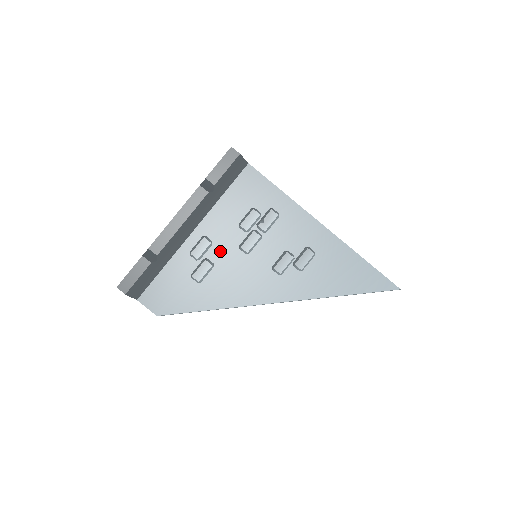
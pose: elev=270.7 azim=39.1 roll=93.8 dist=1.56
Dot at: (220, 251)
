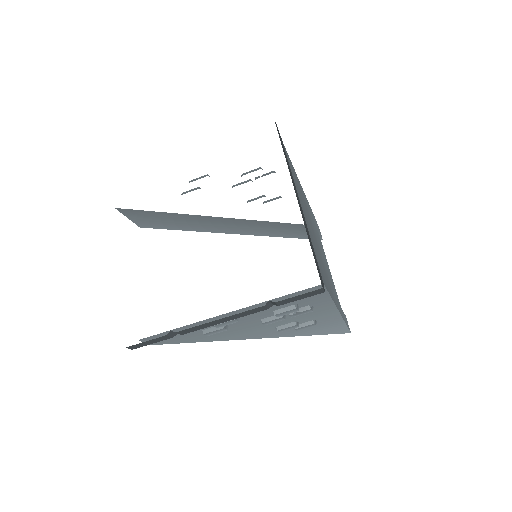
Dot at: (241, 321)
